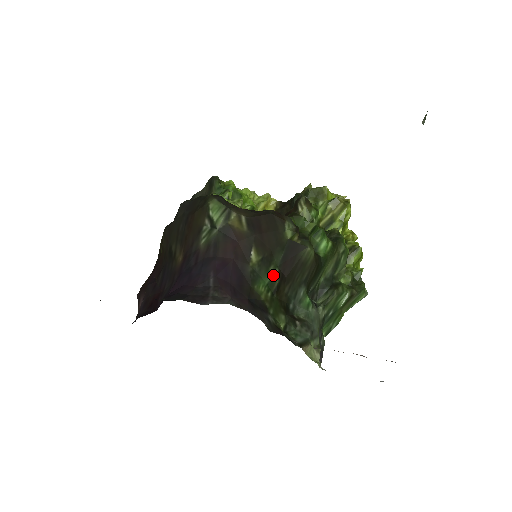
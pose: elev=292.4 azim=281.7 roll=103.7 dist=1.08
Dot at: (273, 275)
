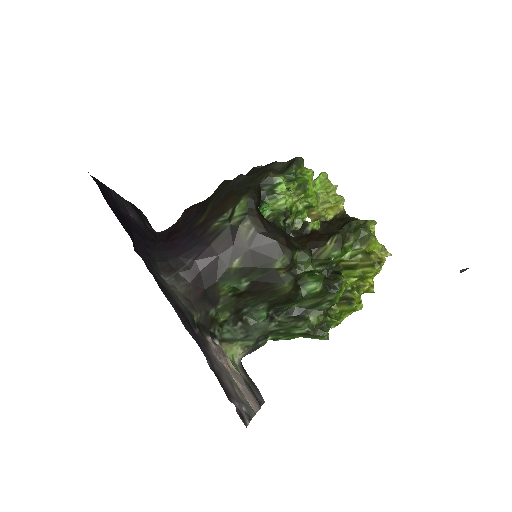
Dot at: (242, 284)
